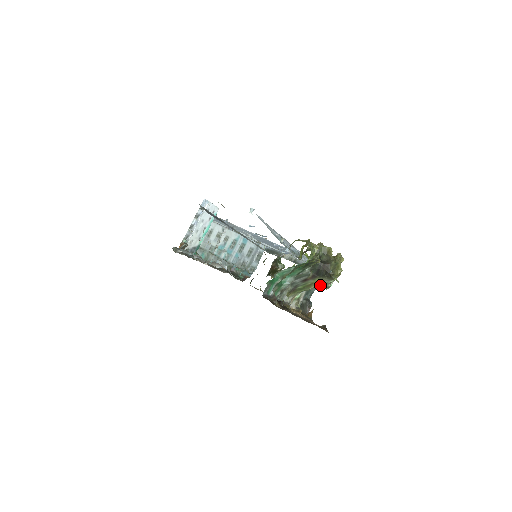
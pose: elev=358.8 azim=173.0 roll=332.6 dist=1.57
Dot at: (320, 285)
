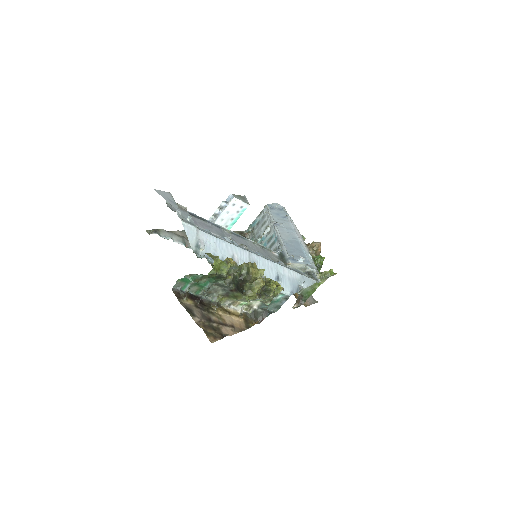
Dot at: occluded
